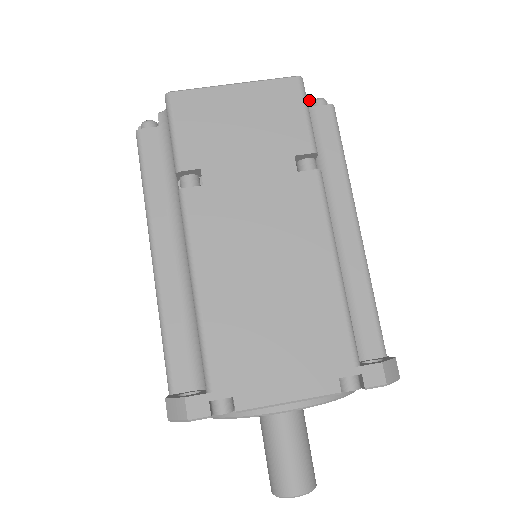
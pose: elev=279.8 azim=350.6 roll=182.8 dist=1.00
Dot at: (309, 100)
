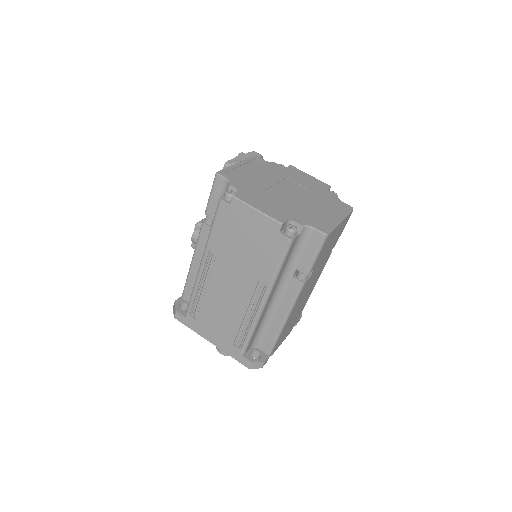
Dot at: occluded
